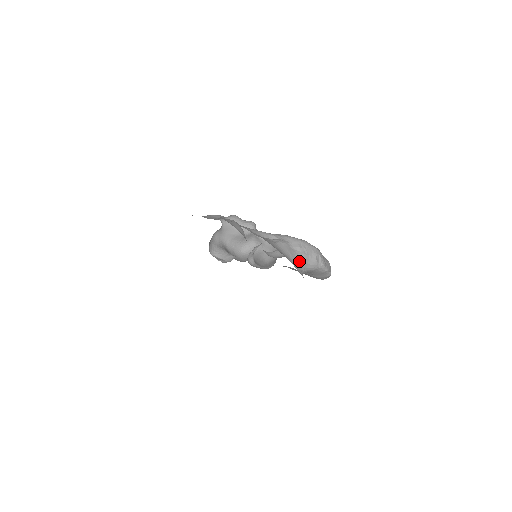
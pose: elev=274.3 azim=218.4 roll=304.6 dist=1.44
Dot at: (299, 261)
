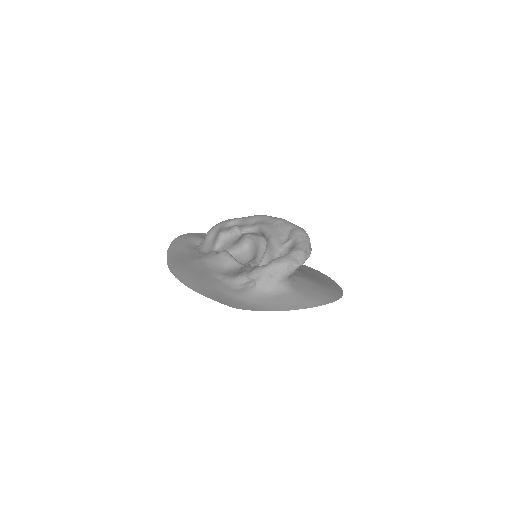
Dot at: (278, 283)
